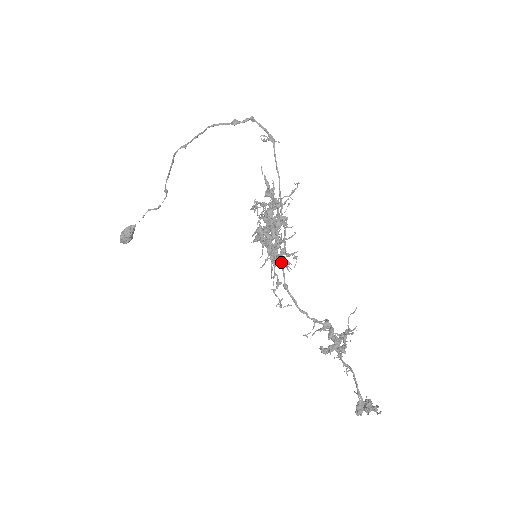
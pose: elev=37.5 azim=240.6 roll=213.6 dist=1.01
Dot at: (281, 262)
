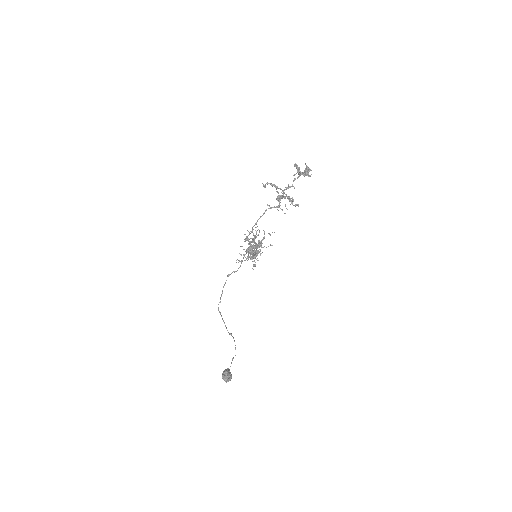
Dot at: (252, 231)
